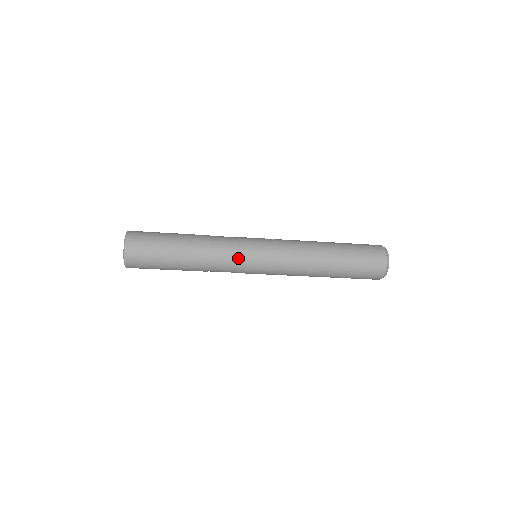
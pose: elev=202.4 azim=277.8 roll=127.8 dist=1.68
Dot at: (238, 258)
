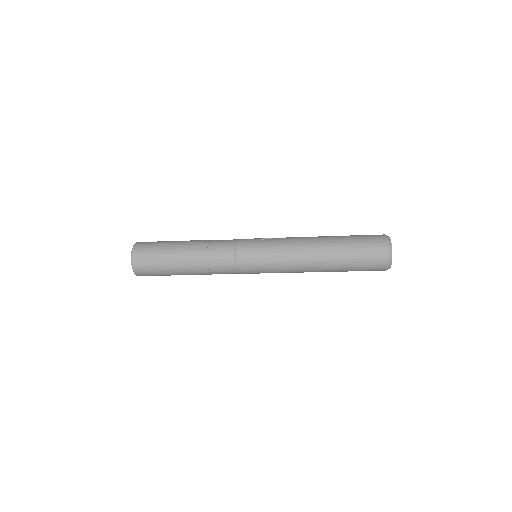
Dot at: (235, 259)
